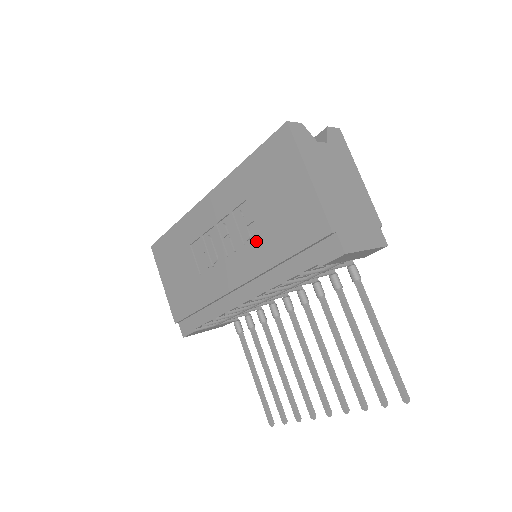
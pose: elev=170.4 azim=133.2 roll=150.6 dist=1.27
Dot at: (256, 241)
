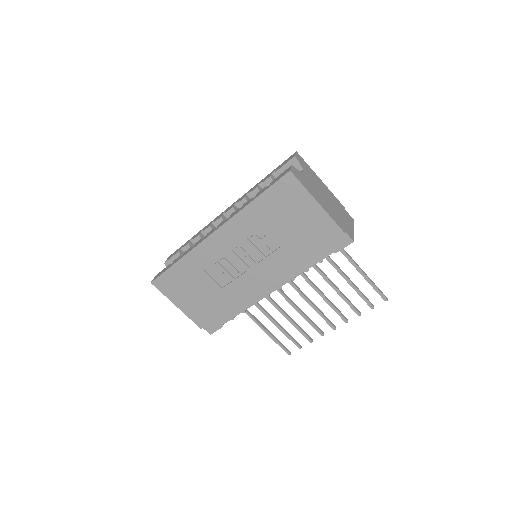
Dot at: (278, 252)
